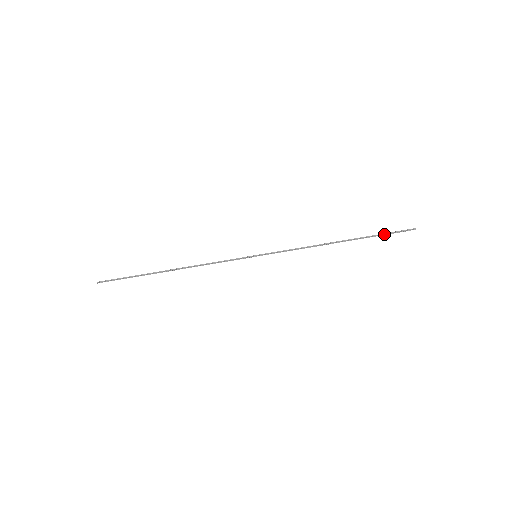
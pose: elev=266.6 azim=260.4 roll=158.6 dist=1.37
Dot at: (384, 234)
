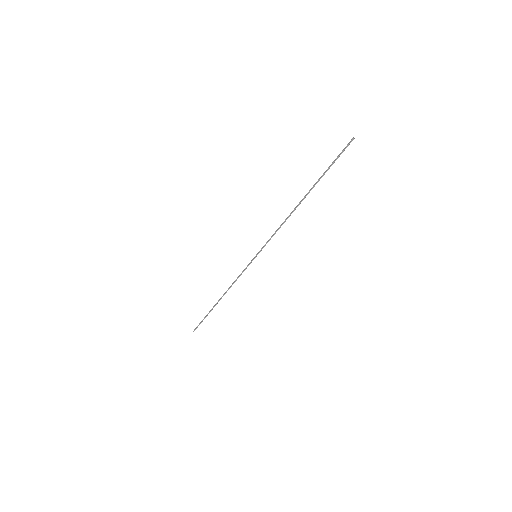
Dot at: occluded
